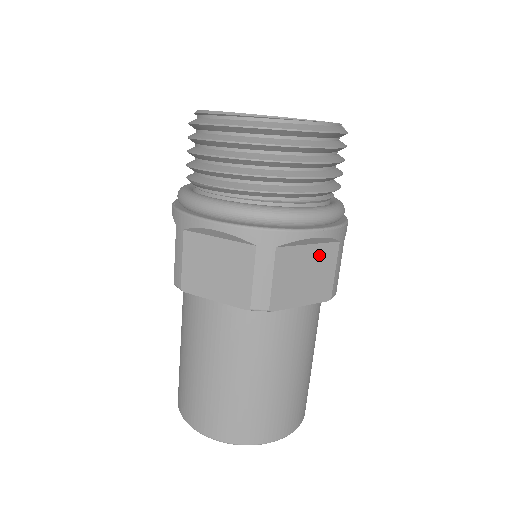
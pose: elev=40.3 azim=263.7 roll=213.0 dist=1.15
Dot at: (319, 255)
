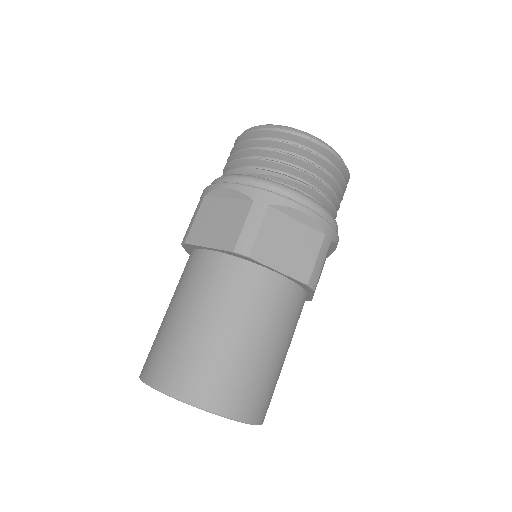
Dot at: occluded
